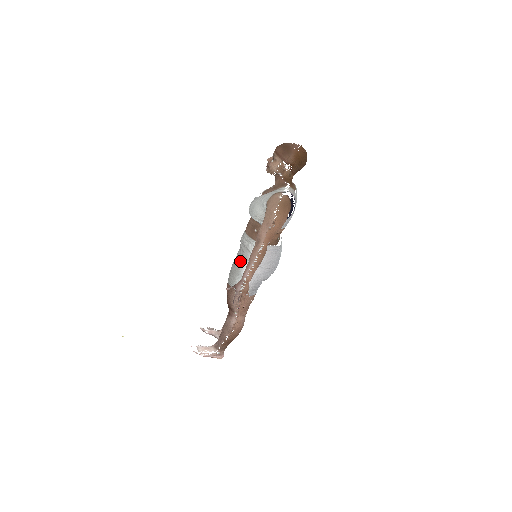
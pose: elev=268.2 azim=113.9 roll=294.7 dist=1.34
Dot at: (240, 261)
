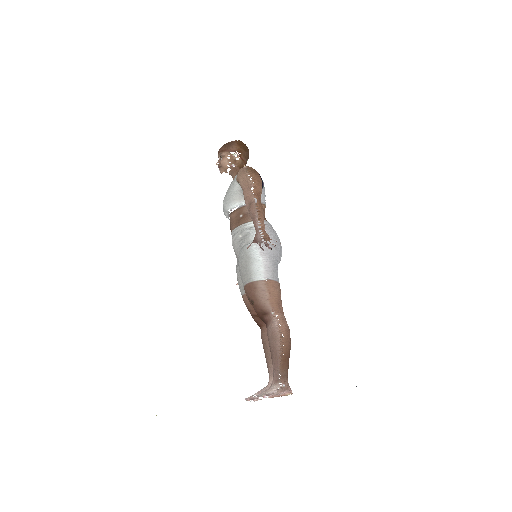
Dot at: (244, 248)
